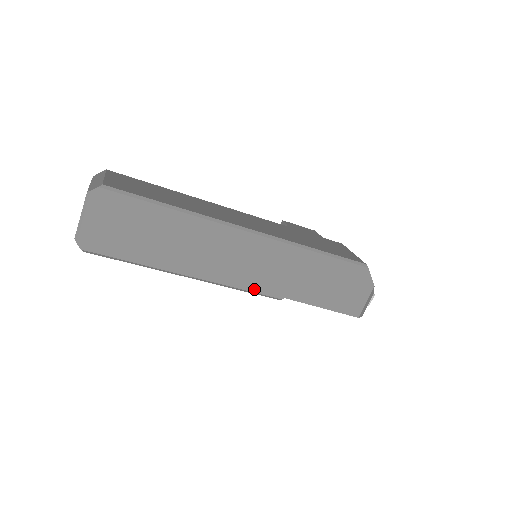
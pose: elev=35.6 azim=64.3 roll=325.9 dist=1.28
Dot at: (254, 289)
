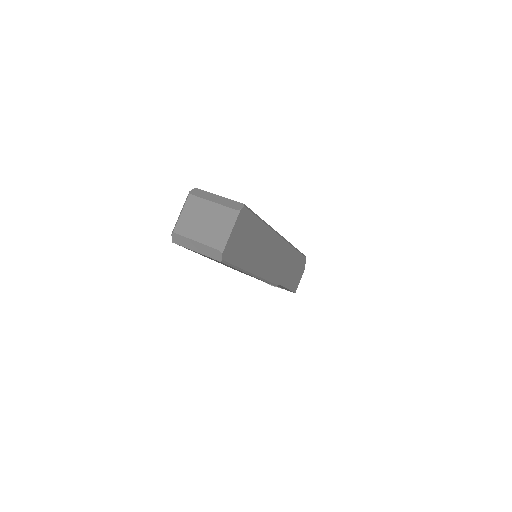
Dot at: (272, 280)
